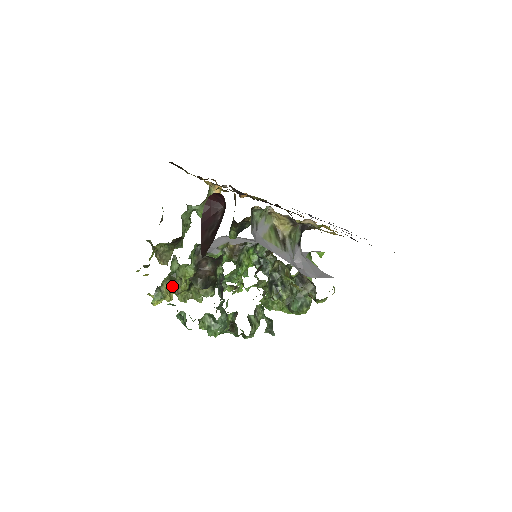
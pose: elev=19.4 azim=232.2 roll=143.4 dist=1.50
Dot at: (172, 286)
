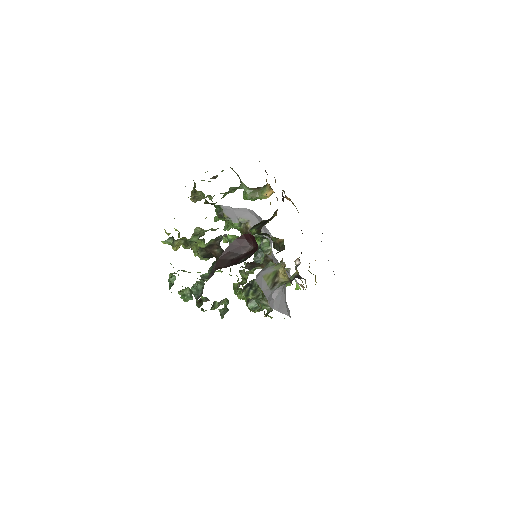
Dot at: (183, 244)
